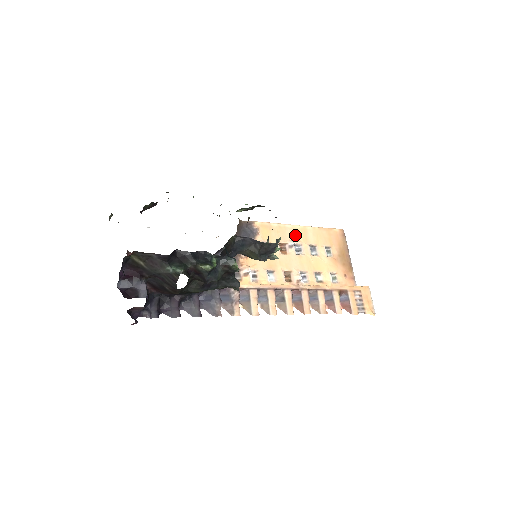
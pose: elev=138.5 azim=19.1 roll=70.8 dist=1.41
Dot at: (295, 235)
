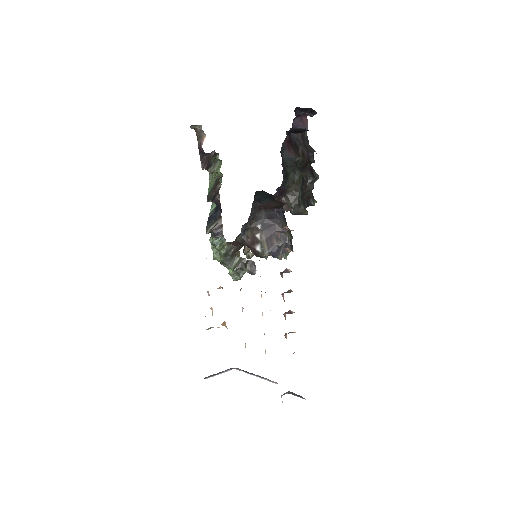
Dot at: occluded
